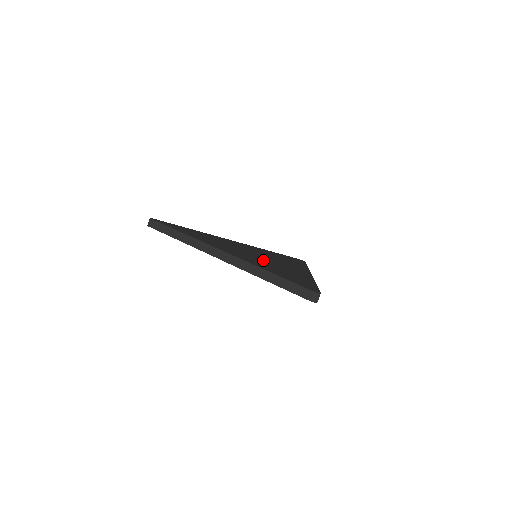
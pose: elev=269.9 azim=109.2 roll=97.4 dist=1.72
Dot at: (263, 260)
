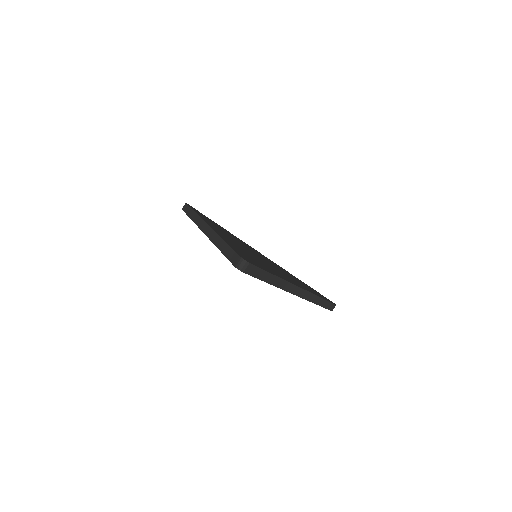
Dot at: (251, 253)
